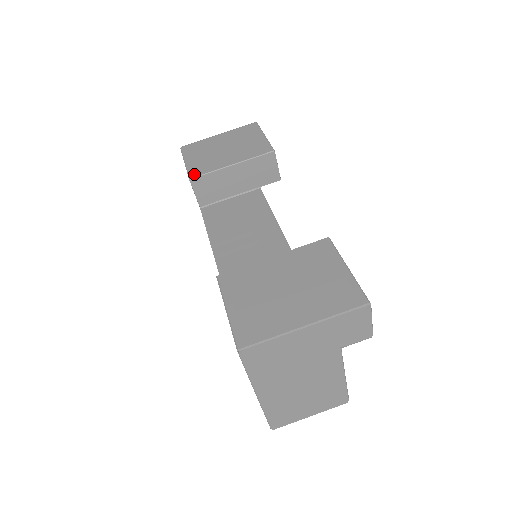
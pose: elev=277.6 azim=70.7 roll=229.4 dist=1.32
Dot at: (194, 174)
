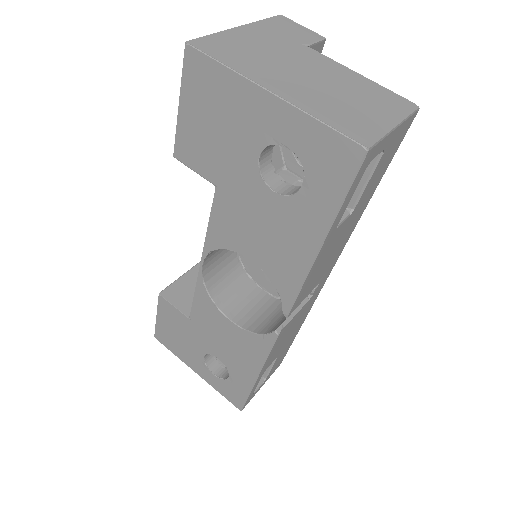
Dot at: occluded
